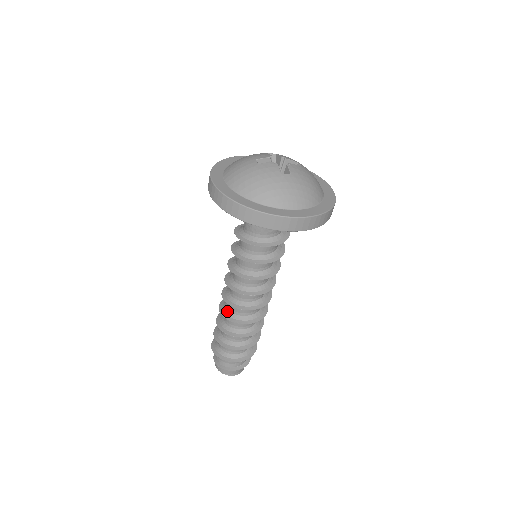
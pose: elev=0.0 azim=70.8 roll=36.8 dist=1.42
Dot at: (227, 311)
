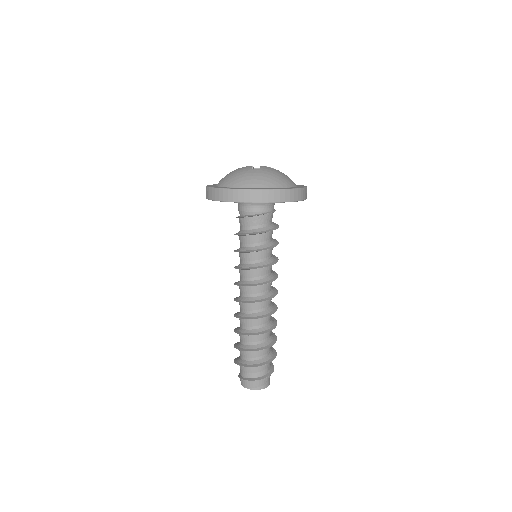
Dot at: (239, 313)
